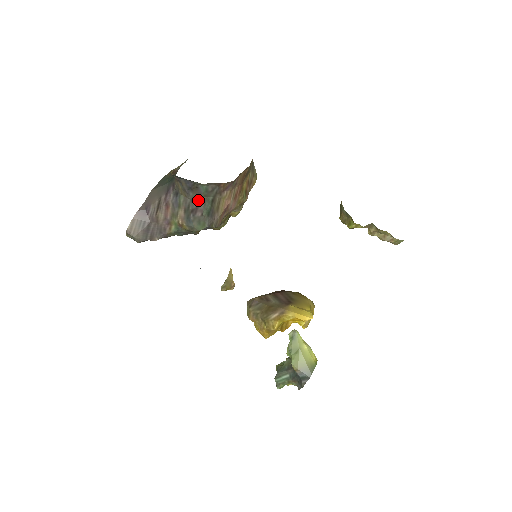
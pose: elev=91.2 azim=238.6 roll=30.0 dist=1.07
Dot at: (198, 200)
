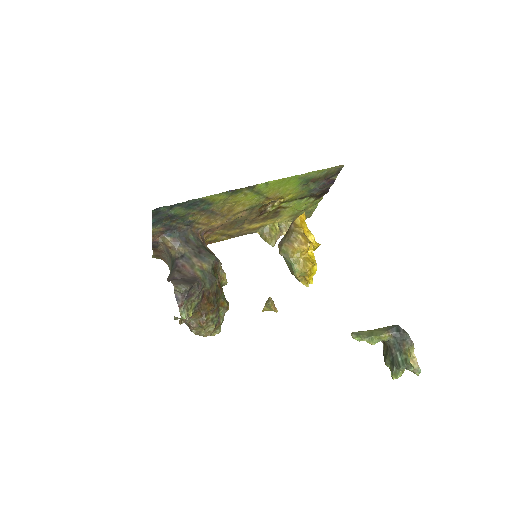
Dot at: (196, 247)
